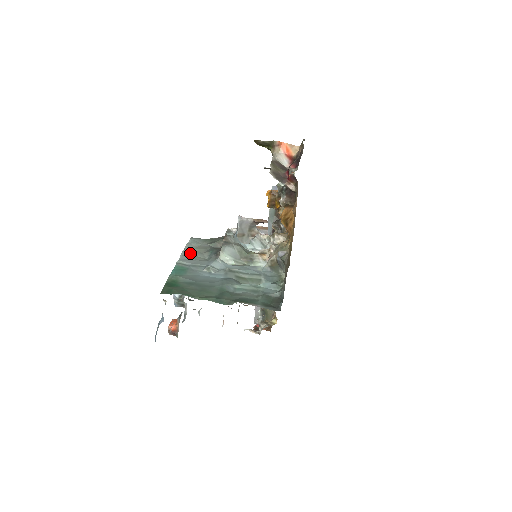
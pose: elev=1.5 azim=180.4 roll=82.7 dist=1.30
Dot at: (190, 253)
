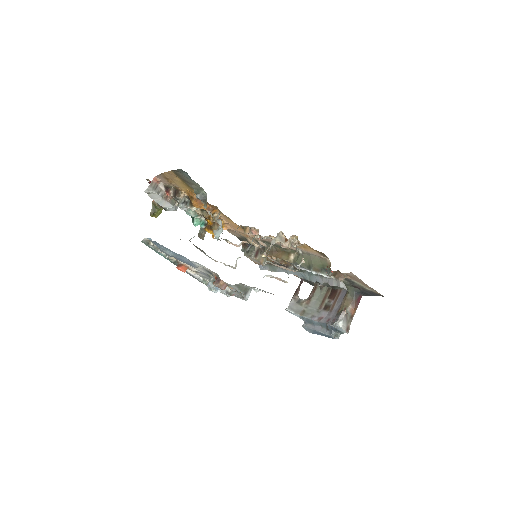
Dot at: occluded
